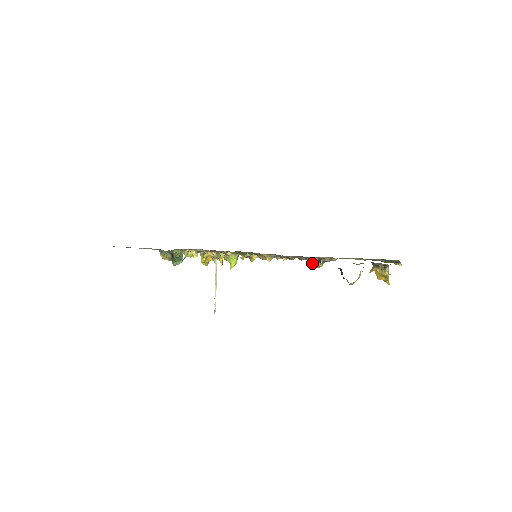
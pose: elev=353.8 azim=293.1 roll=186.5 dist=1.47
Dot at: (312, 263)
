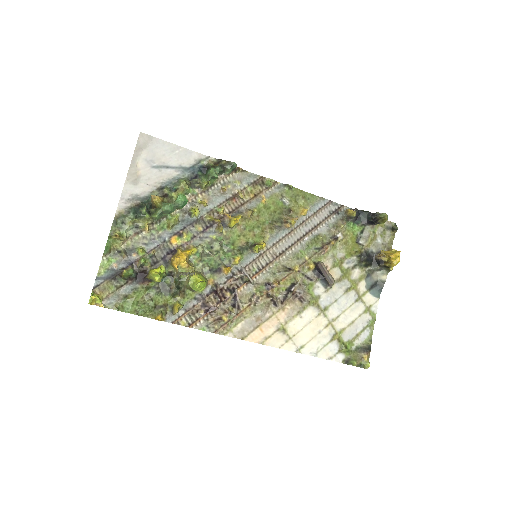
Dot at: (348, 210)
